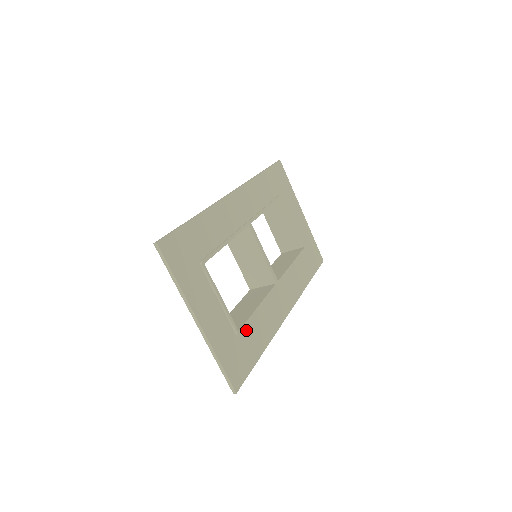
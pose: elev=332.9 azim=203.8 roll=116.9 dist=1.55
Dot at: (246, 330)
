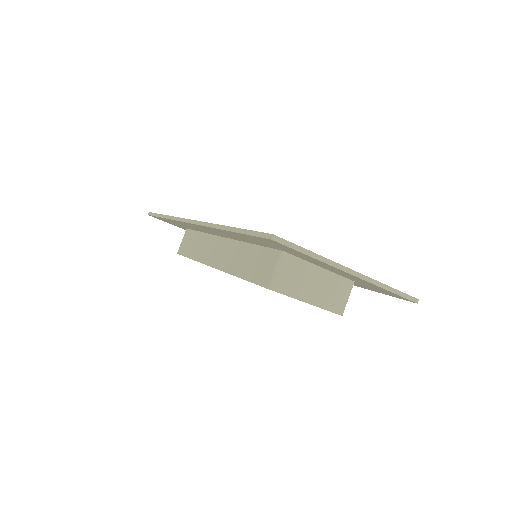
Dot at: occluded
